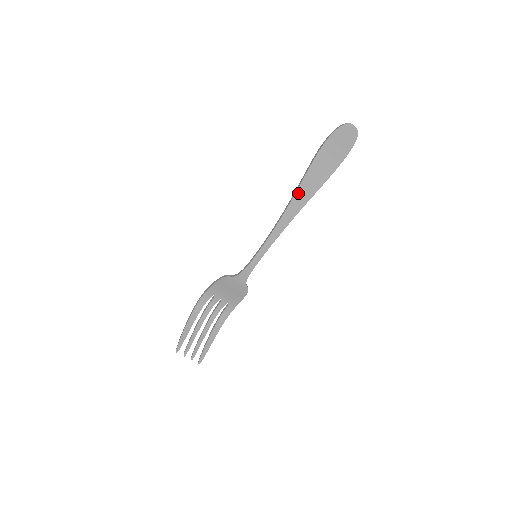
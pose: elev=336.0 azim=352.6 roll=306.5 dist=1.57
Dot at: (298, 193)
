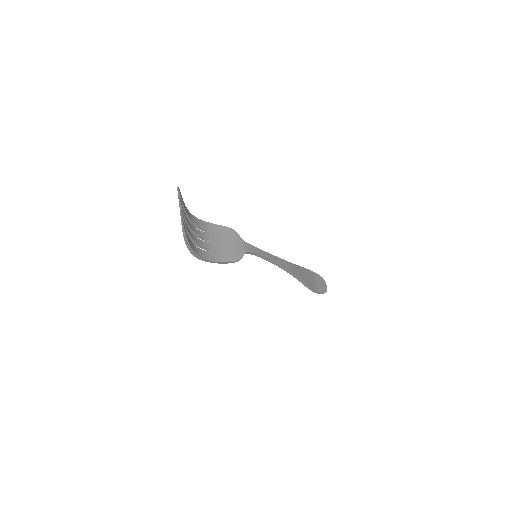
Dot at: (297, 267)
